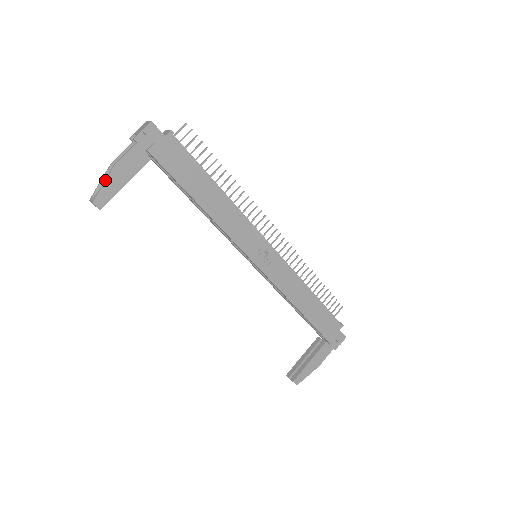
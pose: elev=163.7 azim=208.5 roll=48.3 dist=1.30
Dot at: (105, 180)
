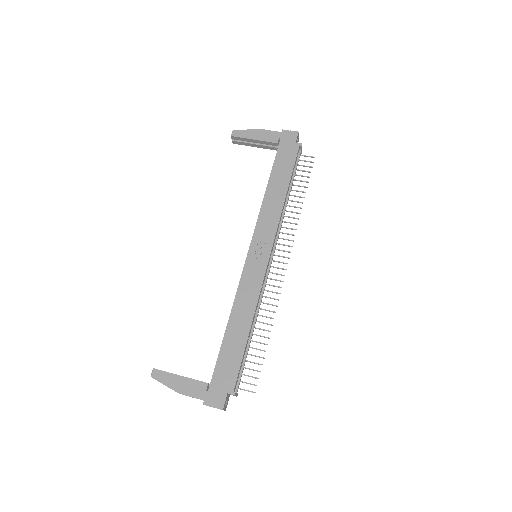
Dot at: (250, 129)
